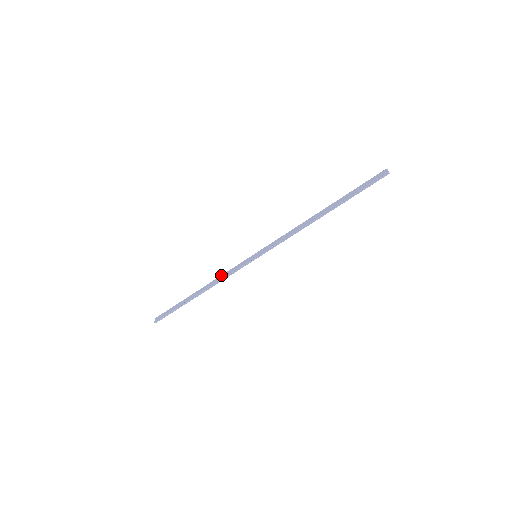
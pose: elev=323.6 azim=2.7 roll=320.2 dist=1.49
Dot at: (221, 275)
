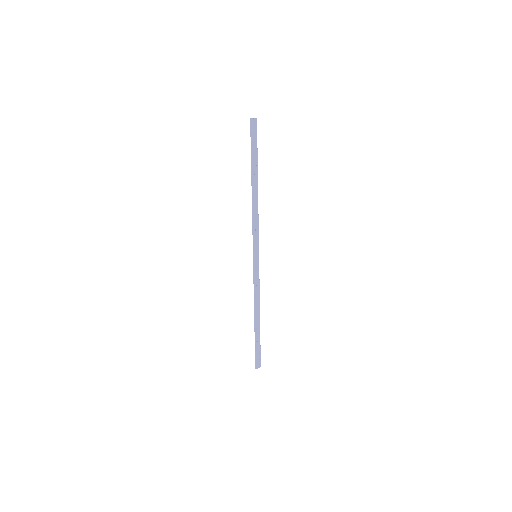
Dot at: (258, 292)
